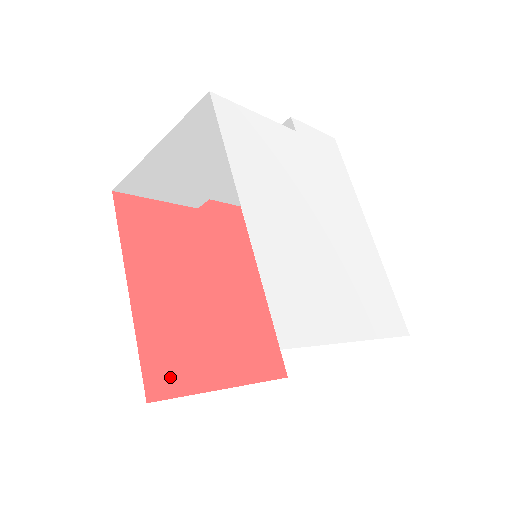
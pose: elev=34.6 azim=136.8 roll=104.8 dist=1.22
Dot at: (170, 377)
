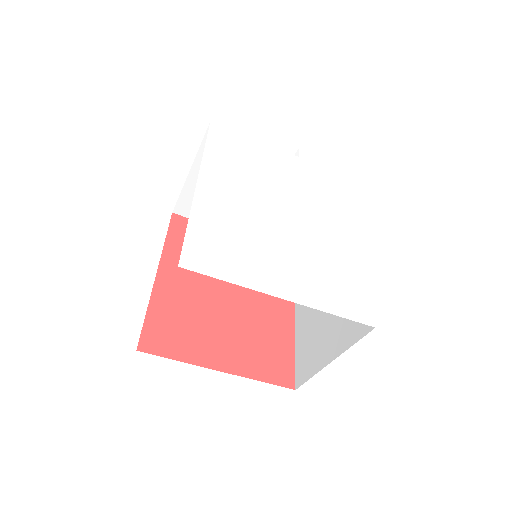
Dot at: (166, 341)
